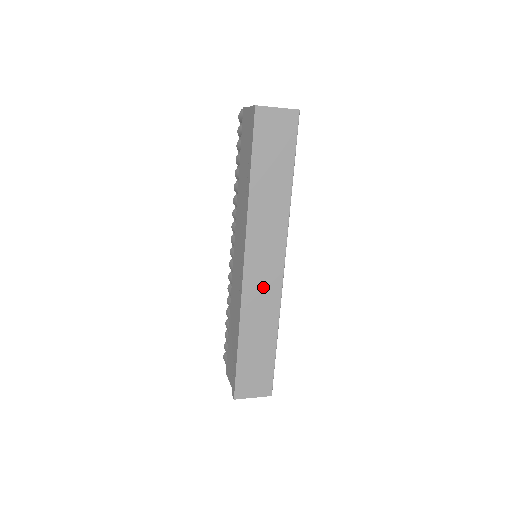
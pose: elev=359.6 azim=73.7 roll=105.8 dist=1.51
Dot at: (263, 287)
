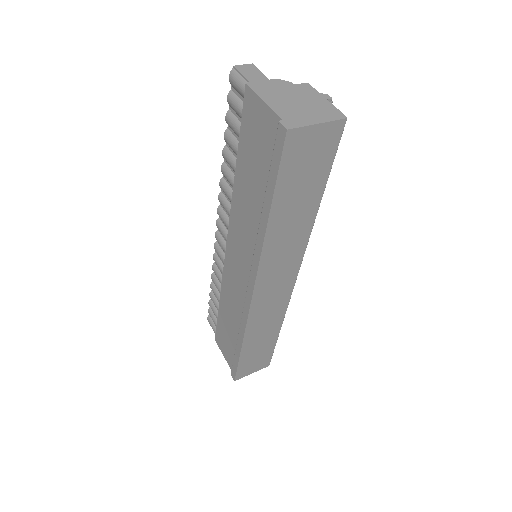
Dot at: (271, 302)
